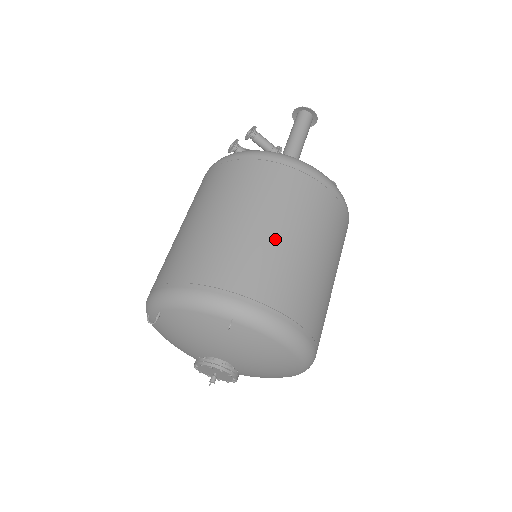
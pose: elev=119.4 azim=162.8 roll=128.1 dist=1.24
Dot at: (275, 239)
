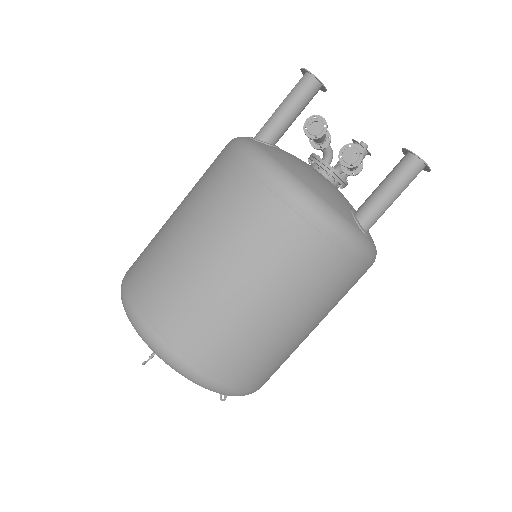
Dot at: (299, 337)
